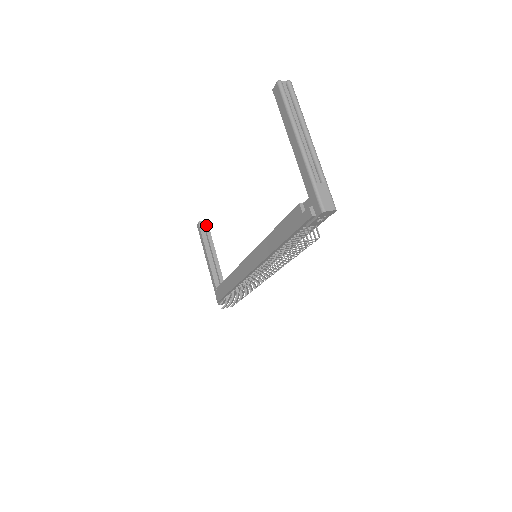
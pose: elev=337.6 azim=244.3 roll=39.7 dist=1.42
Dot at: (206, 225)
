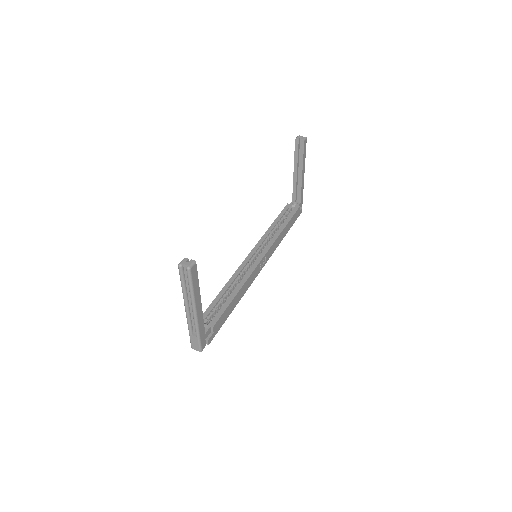
Dot at: (302, 144)
